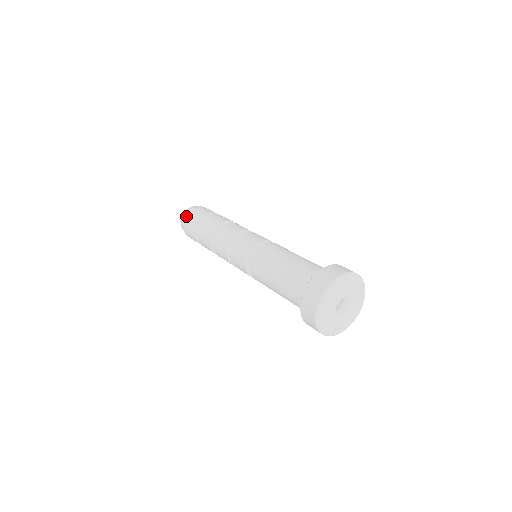
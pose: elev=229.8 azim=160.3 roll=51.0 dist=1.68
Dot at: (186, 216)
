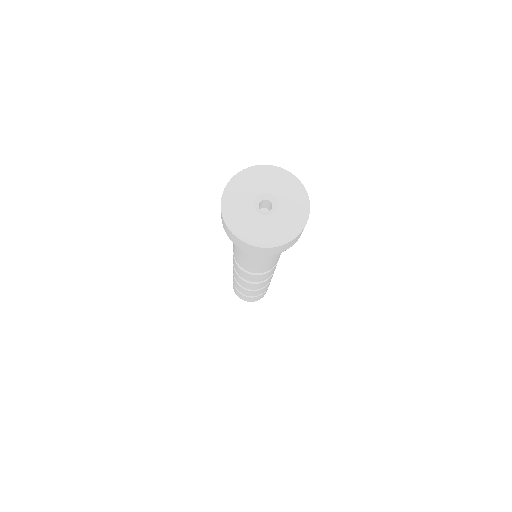
Dot at: (233, 287)
